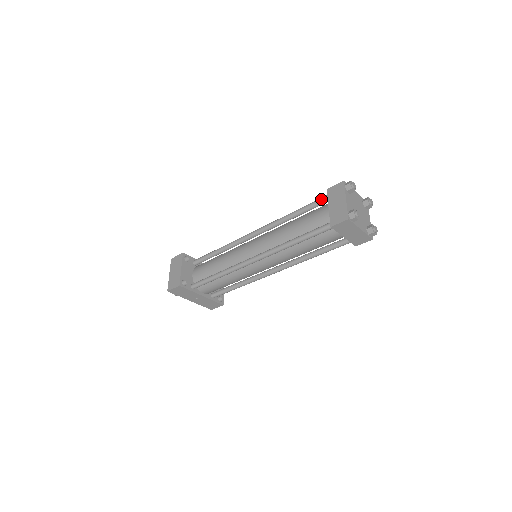
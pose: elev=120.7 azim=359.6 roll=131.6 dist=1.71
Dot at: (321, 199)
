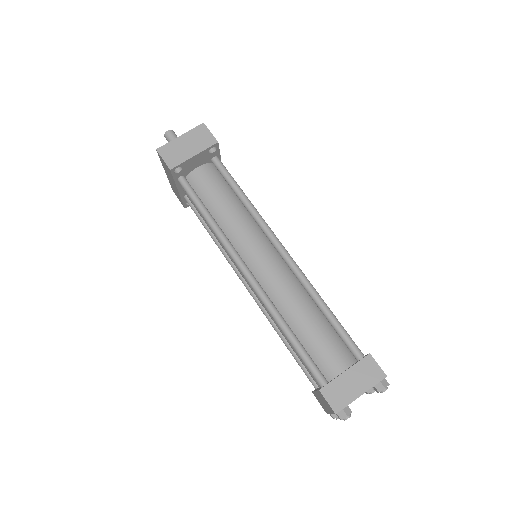
Dot at: (354, 348)
